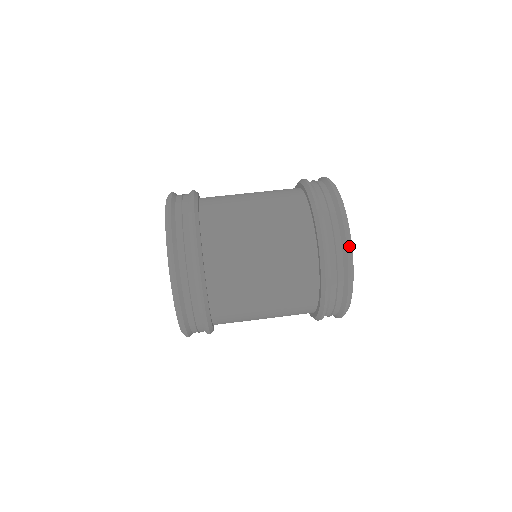
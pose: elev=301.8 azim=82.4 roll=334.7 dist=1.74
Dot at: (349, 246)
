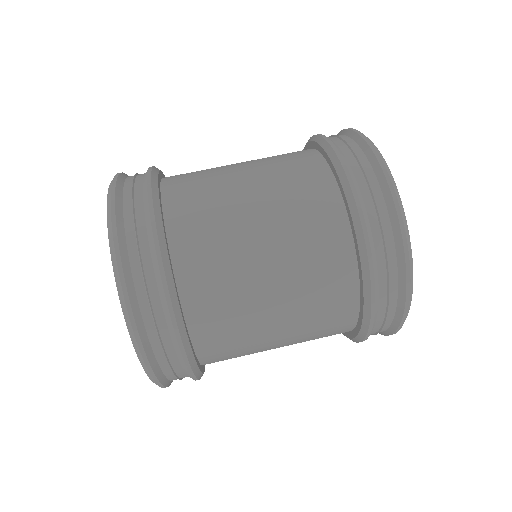
Dot at: (401, 214)
